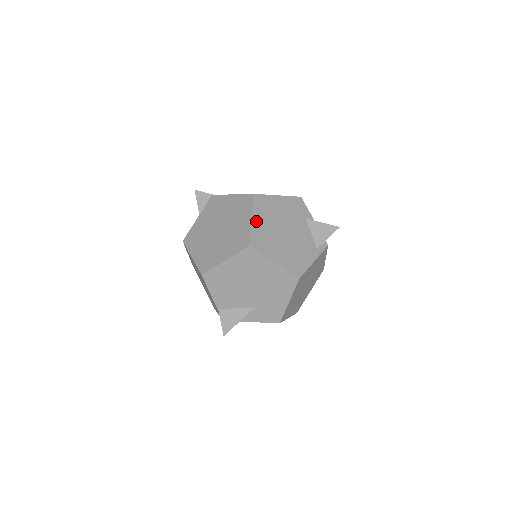
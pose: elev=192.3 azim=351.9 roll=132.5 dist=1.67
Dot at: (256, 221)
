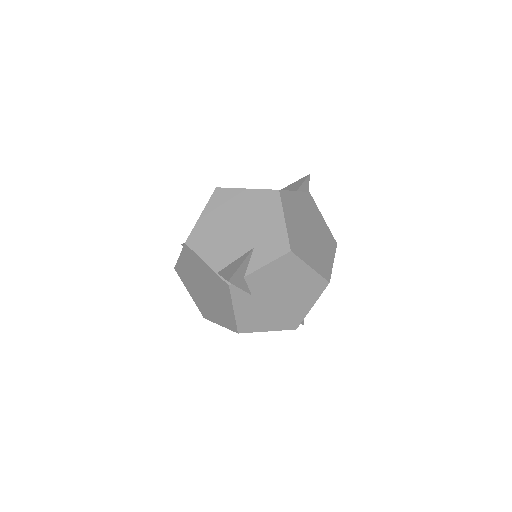
Dot at: occluded
